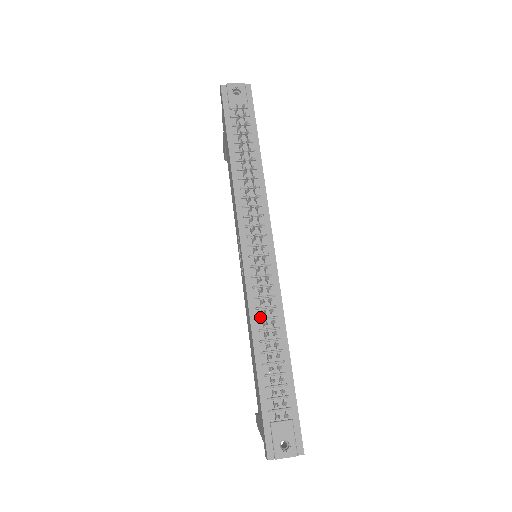
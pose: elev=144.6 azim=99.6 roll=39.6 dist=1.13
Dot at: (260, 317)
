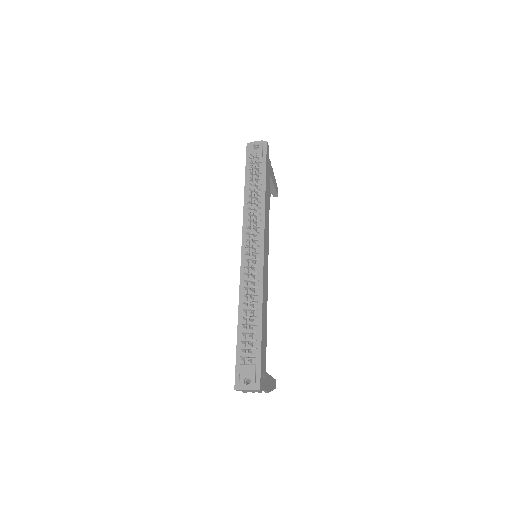
Dot at: (246, 294)
